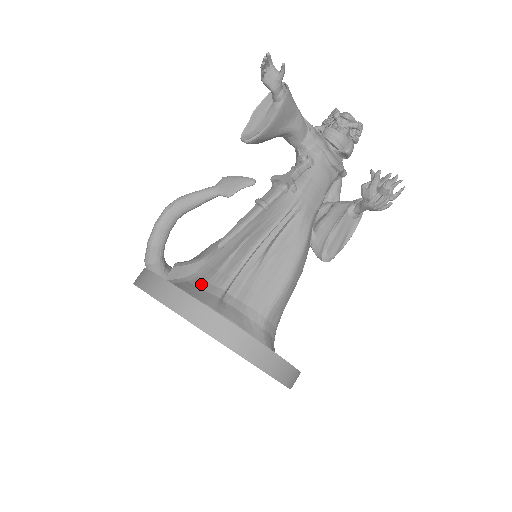
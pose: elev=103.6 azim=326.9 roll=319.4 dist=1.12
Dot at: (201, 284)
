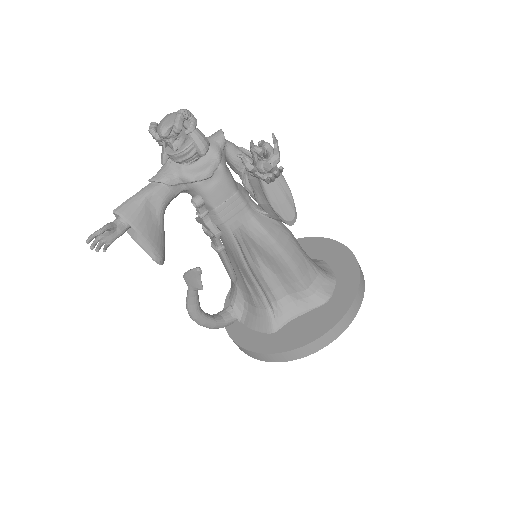
Dot at: (255, 312)
